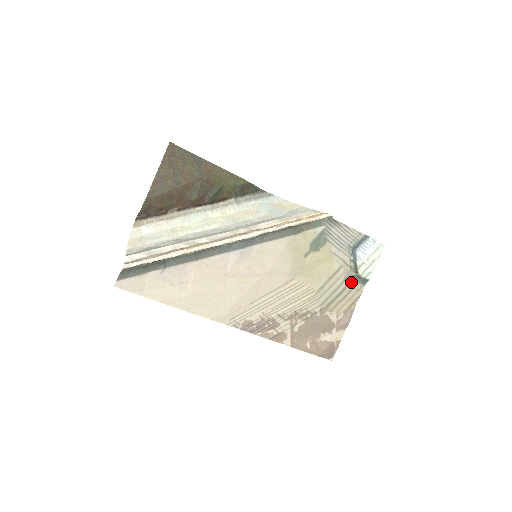
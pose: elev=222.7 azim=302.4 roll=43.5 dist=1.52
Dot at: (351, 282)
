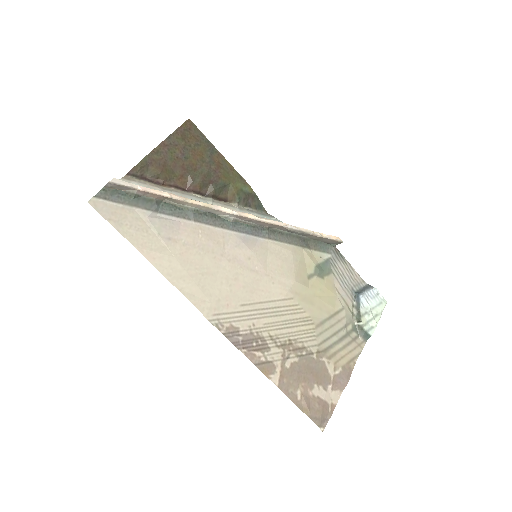
Dot at: (352, 332)
